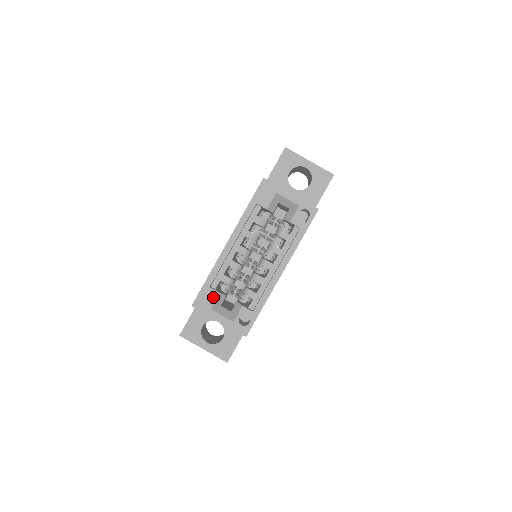
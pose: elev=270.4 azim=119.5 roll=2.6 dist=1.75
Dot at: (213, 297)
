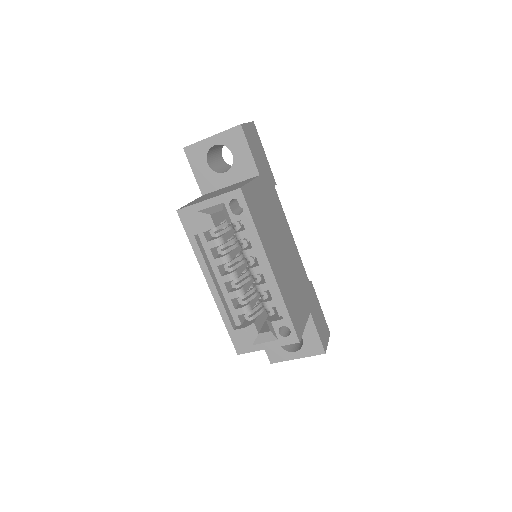
Dot at: (244, 335)
